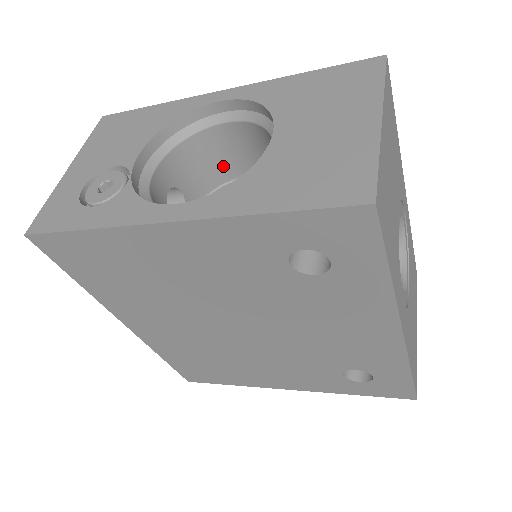
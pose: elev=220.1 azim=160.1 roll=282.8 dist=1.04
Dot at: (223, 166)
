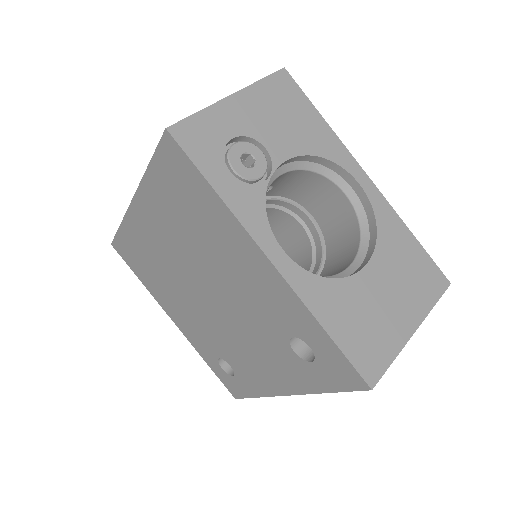
Dot at: (308, 198)
